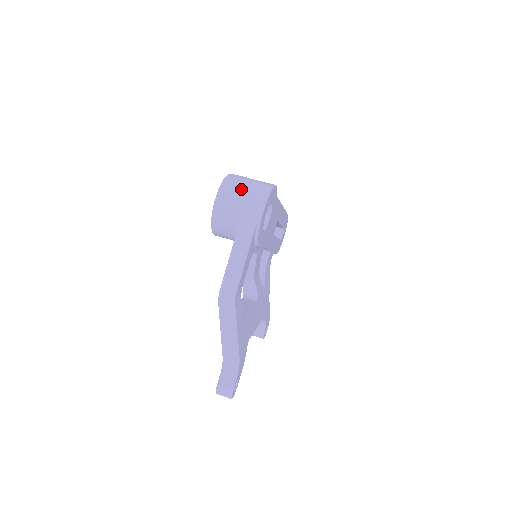
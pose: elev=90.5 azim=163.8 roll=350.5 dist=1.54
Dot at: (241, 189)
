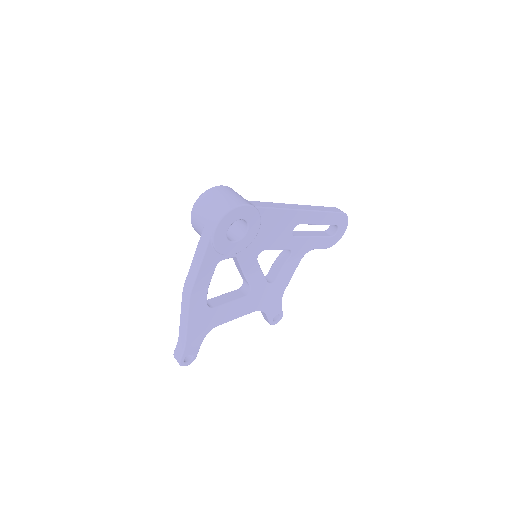
Dot at: (208, 205)
